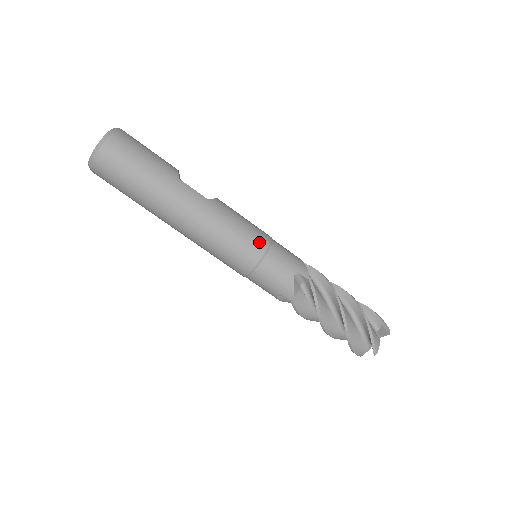
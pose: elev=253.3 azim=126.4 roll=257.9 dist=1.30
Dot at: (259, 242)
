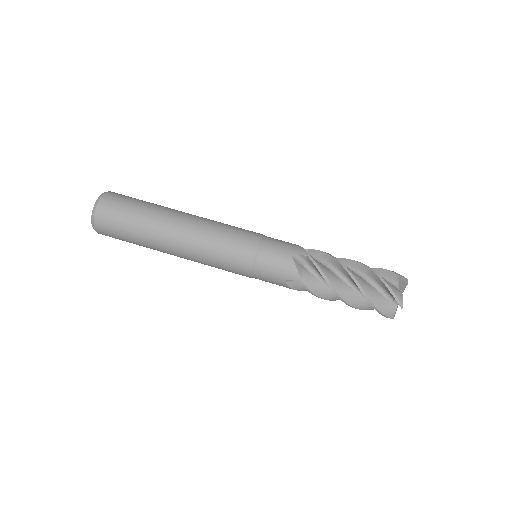
Dot at: occluded
